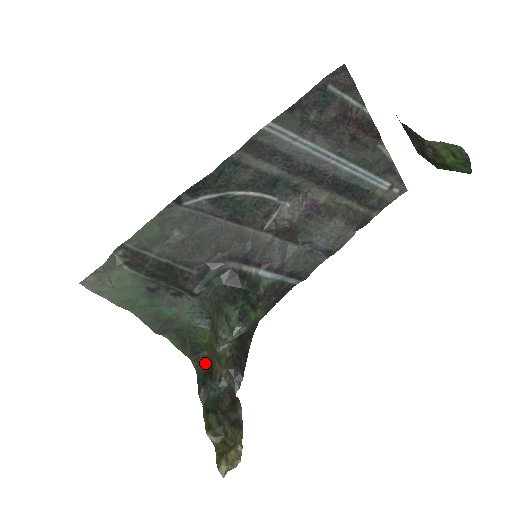
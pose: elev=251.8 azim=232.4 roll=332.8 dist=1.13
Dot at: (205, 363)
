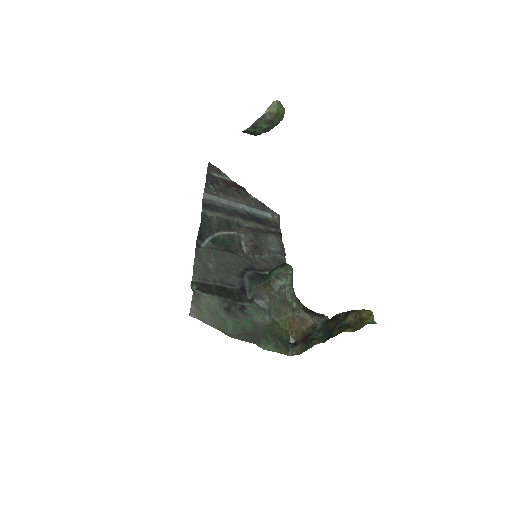
Dot at: (298, 343)
